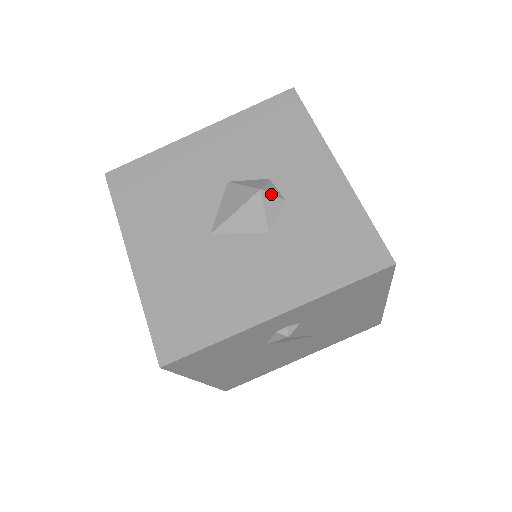
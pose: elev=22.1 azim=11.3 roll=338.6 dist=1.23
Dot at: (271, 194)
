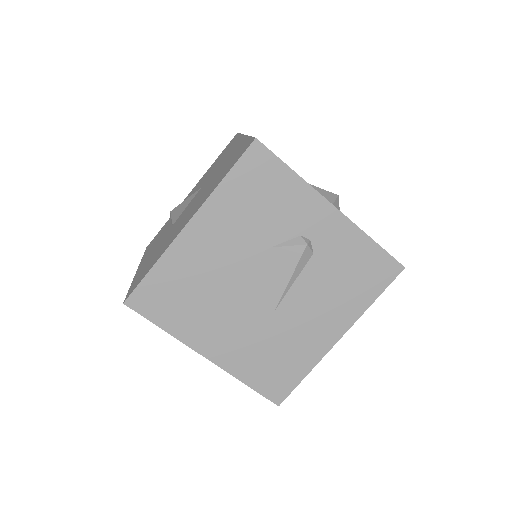
Dot at: occluded
